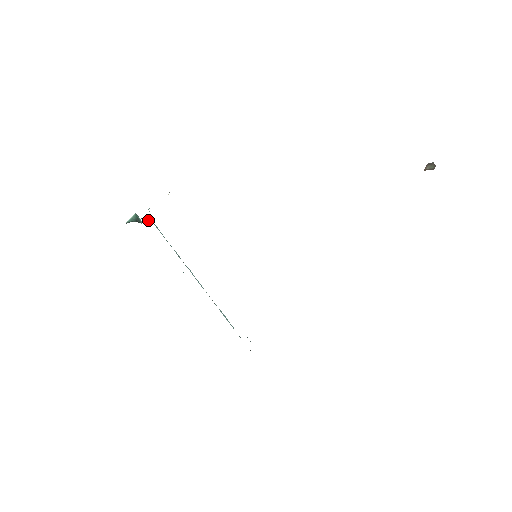
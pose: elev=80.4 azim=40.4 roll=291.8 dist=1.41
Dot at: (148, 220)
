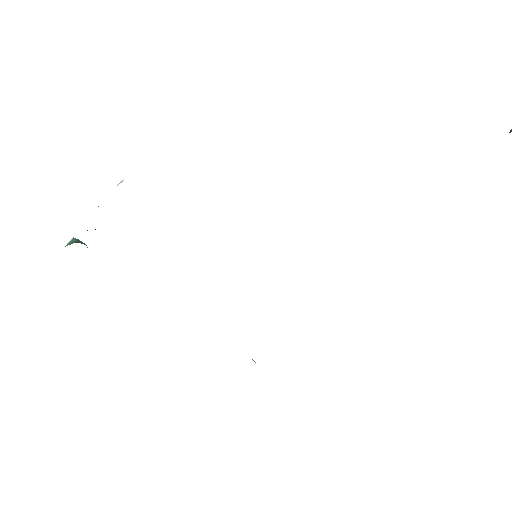
Dot at: occluded
